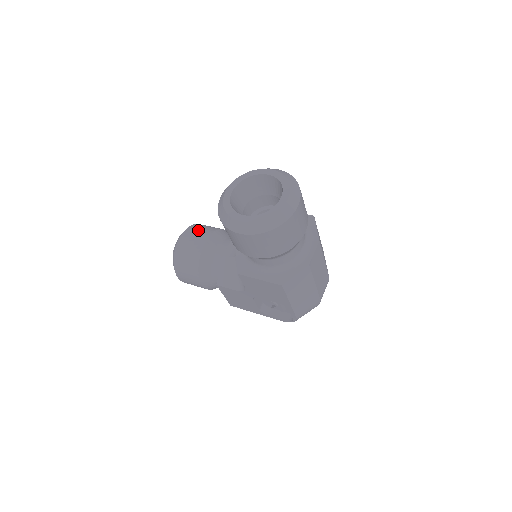
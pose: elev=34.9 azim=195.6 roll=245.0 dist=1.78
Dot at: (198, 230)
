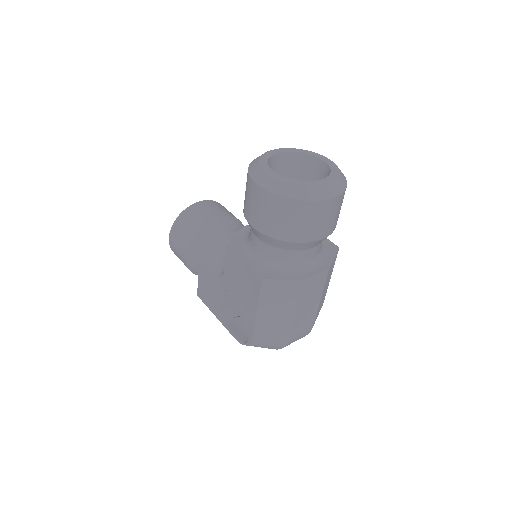
Dot at: (220, 207)
